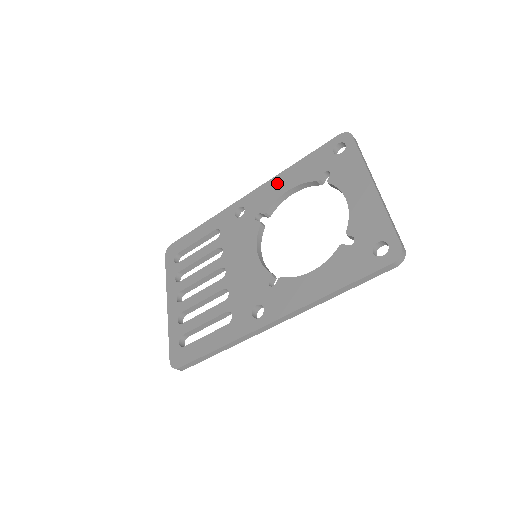
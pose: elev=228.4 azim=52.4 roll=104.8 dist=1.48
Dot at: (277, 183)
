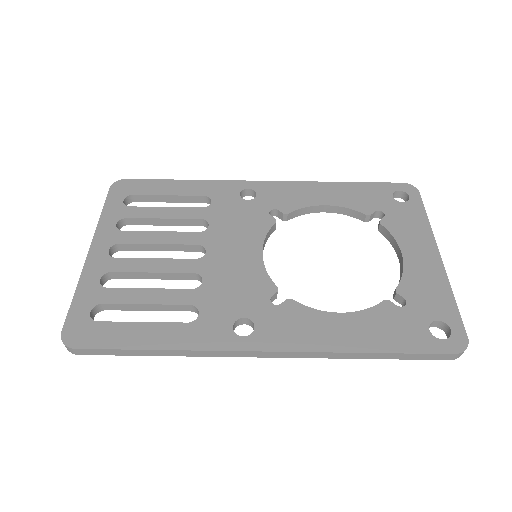
Dot at: (311, 190)
